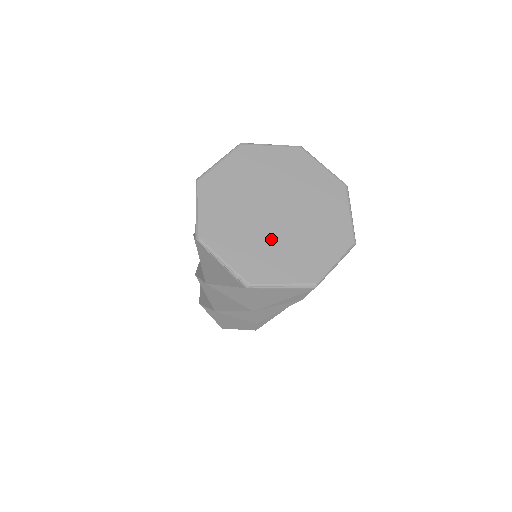
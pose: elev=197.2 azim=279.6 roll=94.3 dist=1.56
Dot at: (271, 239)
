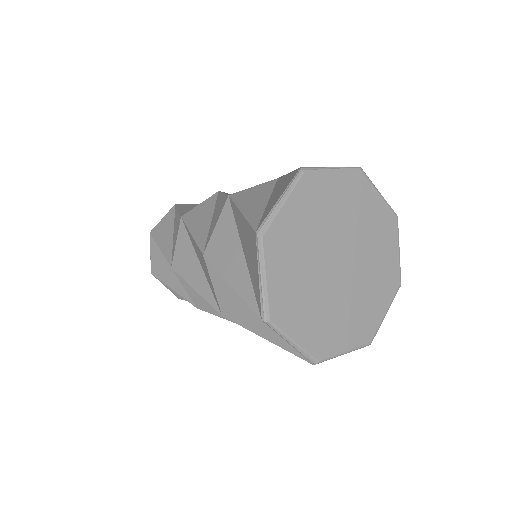
Dot at: (317, 288)
